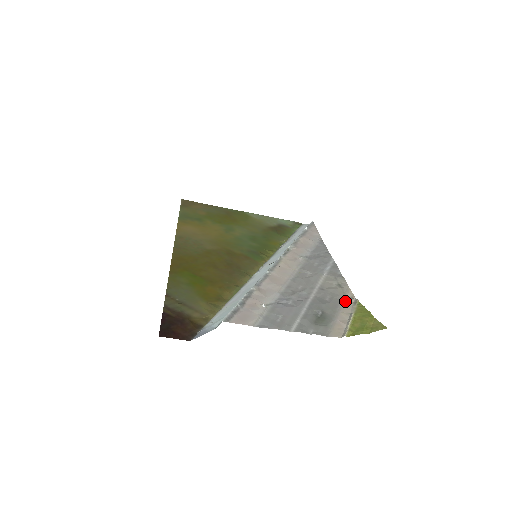
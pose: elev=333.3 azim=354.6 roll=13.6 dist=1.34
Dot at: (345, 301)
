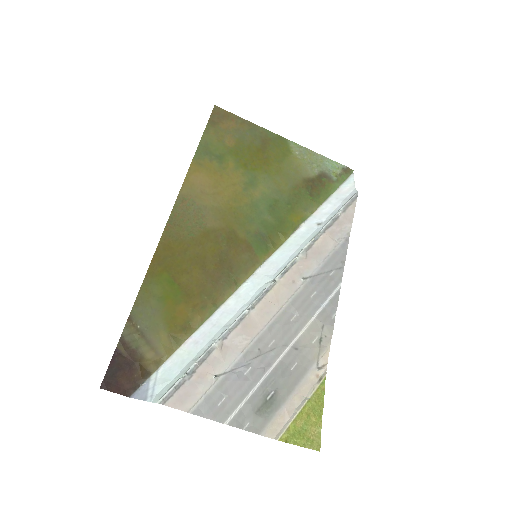
Dot at: (311, 373)
